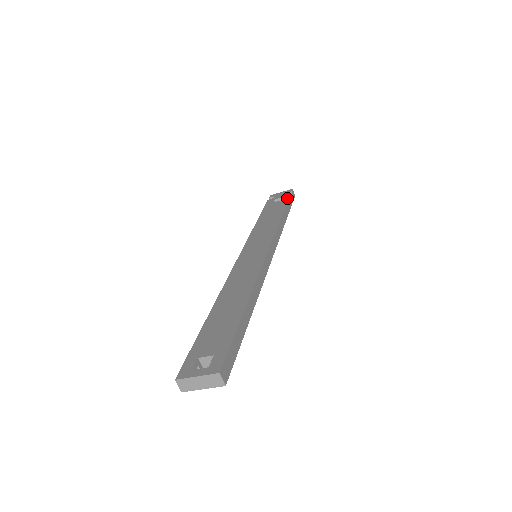
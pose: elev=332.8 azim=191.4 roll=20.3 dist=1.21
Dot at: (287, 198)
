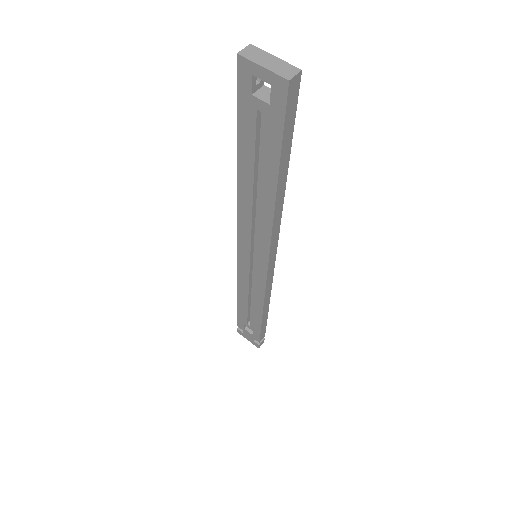
Dot at: (265, 328)
